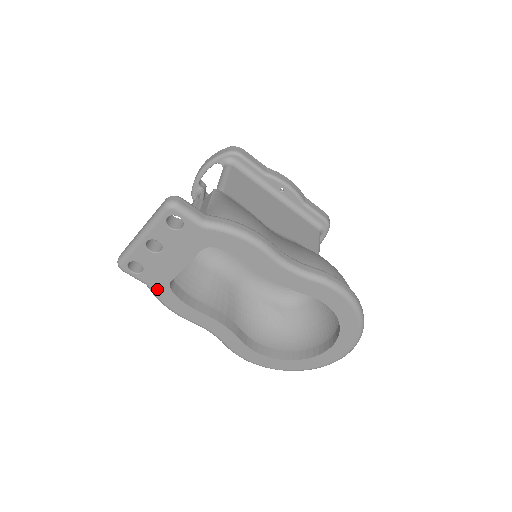
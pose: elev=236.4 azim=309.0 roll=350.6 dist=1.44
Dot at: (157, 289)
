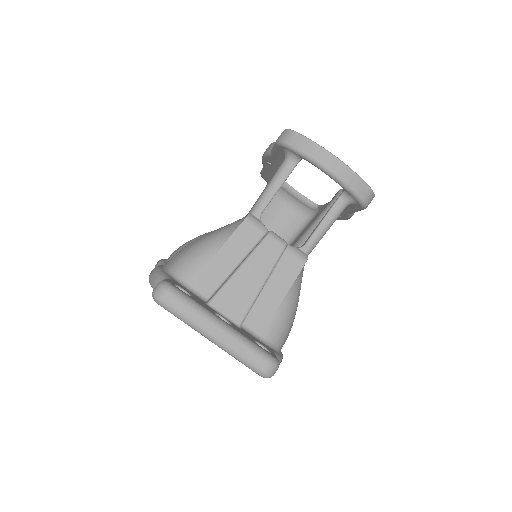
Dot at: occluded
